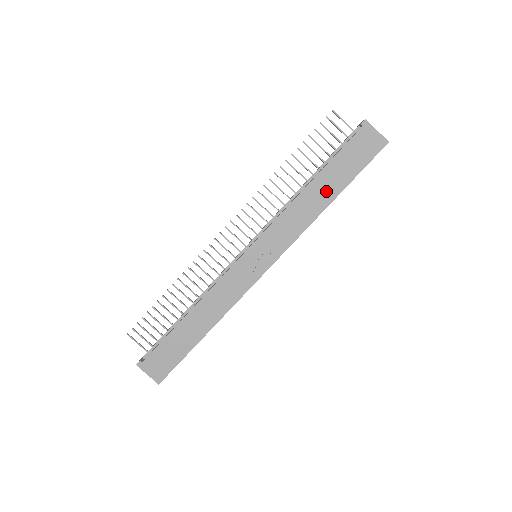
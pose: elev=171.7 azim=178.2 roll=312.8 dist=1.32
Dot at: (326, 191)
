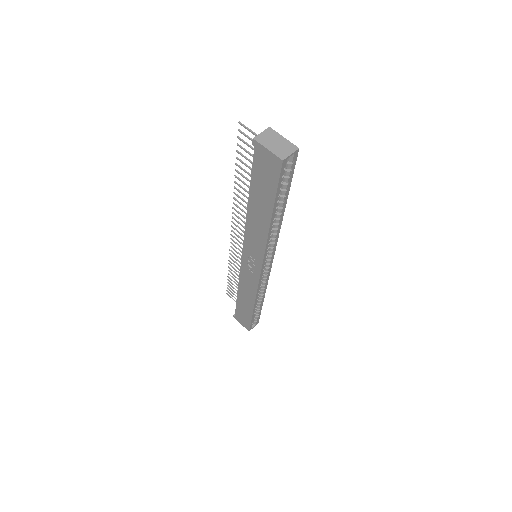
Dot at: (262, 211)
